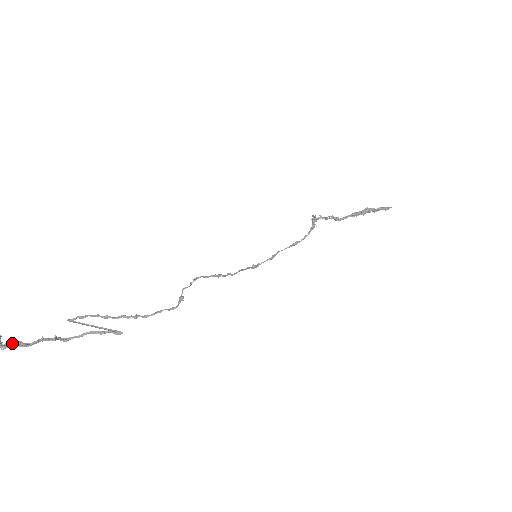
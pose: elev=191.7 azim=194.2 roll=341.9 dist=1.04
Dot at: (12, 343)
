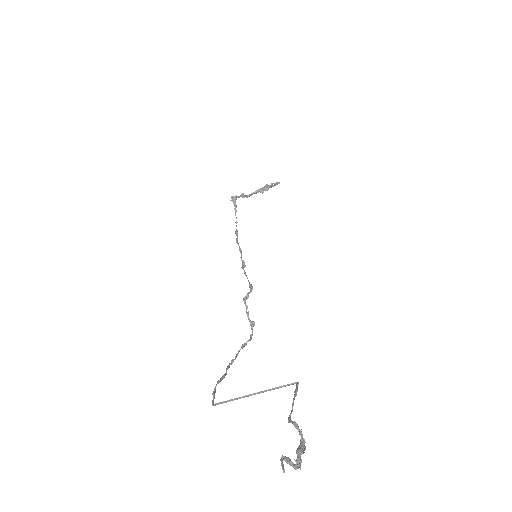
Dot at: (299, 455)
